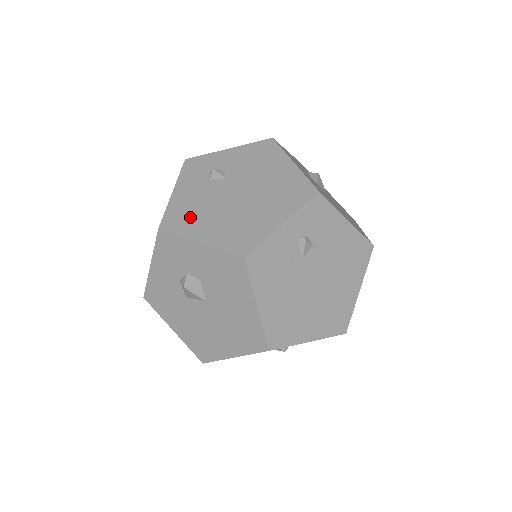
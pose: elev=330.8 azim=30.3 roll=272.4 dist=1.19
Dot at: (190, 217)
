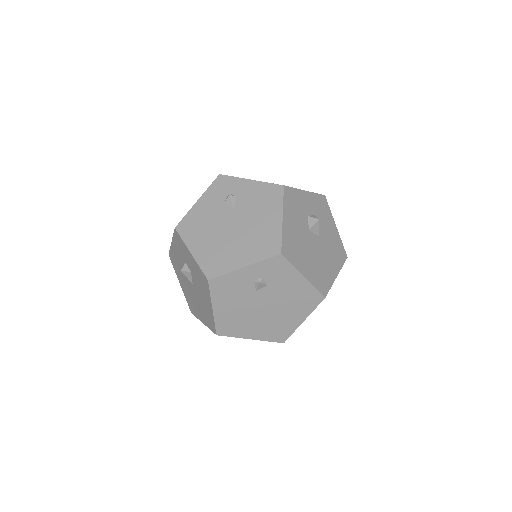
Dot at: (196, 229)
